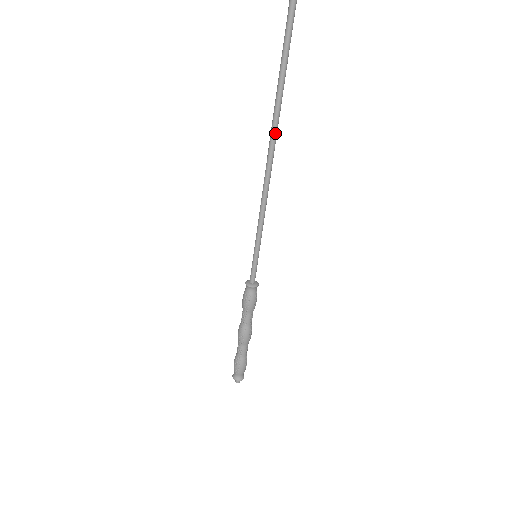
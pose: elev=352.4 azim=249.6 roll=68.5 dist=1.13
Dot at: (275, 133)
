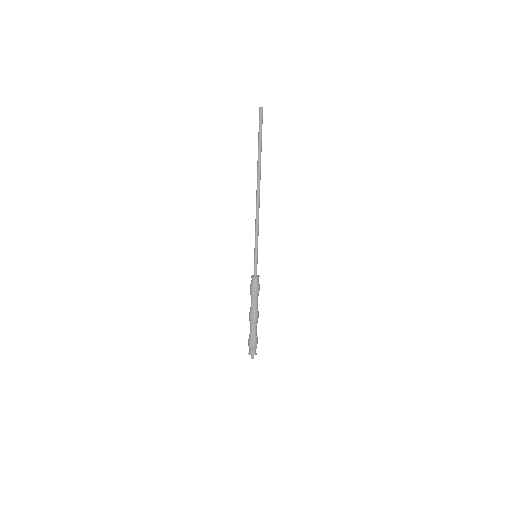
Dot at: (259, 176)
